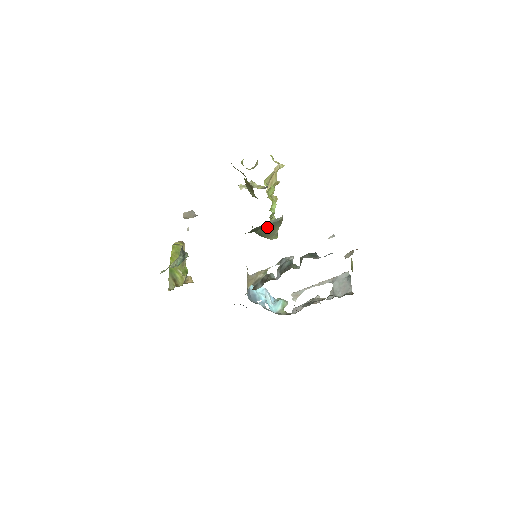
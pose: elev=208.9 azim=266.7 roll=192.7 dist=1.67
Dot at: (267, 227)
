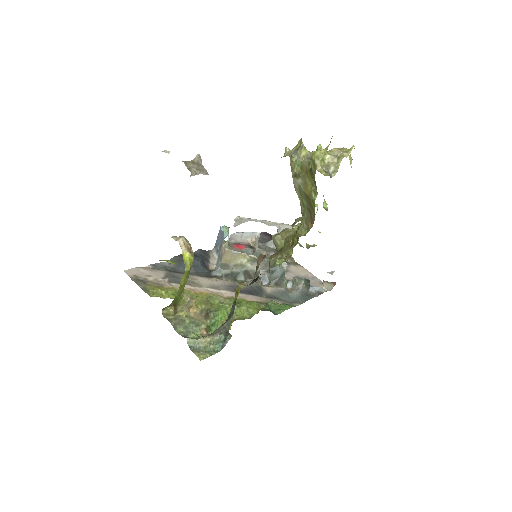
Dot at: occluded
